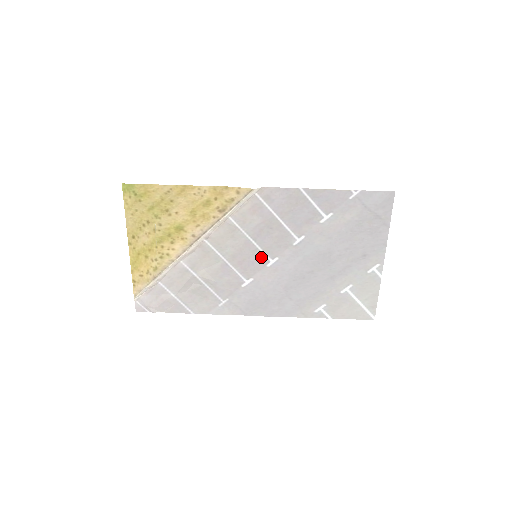
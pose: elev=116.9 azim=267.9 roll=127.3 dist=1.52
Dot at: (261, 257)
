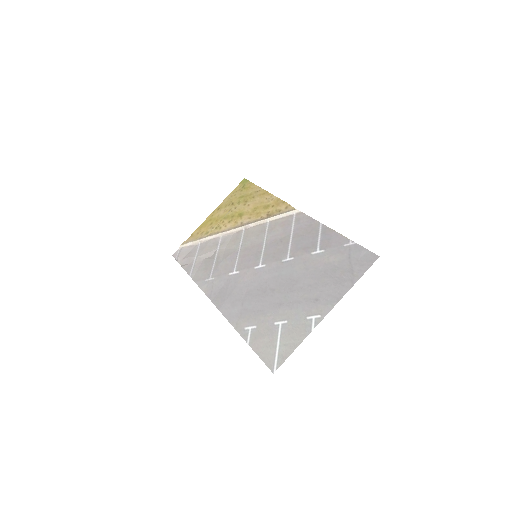
Dot at: (258, 259)
